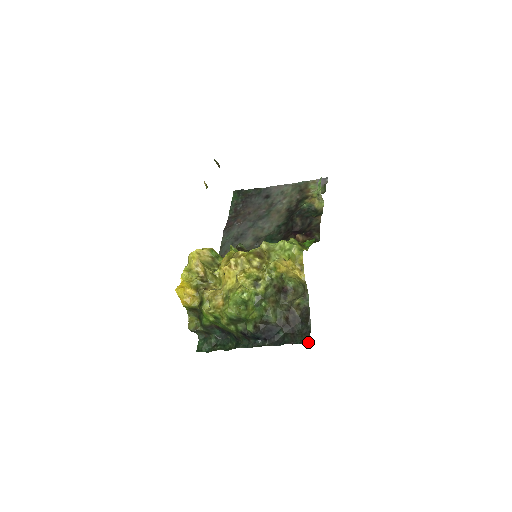
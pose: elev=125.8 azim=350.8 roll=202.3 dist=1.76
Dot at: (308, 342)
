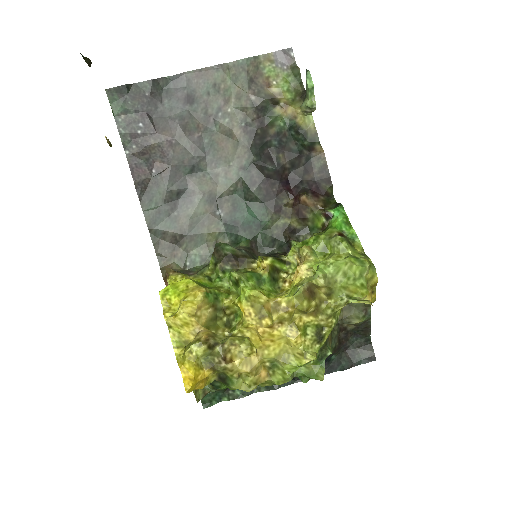
Dot at: (374, 359)
